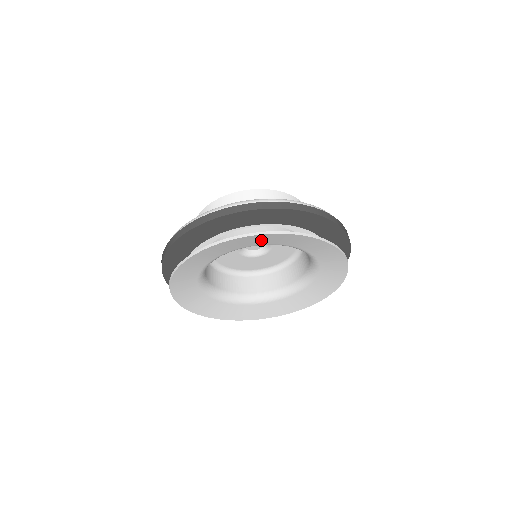
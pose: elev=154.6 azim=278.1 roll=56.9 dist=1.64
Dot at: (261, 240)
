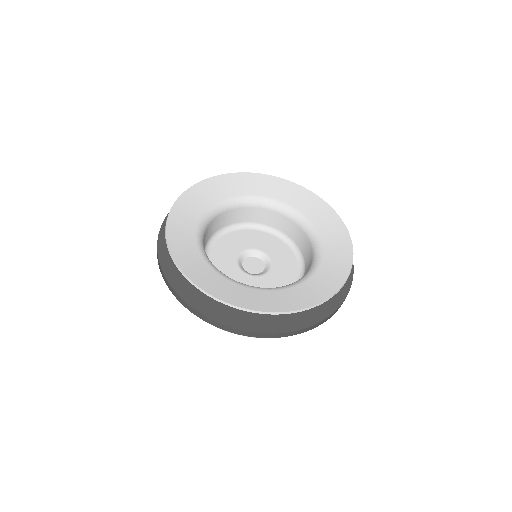
Dot at: (251, 185)
